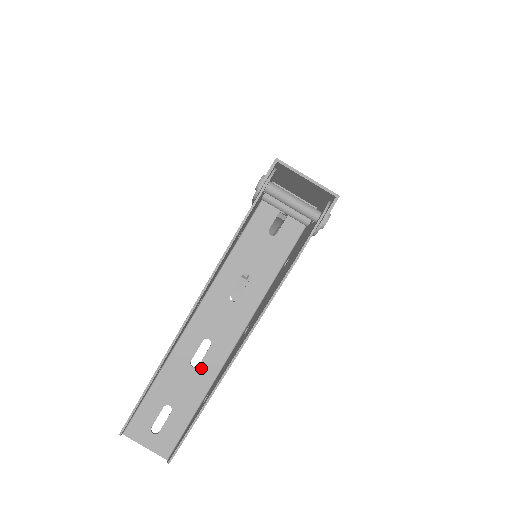
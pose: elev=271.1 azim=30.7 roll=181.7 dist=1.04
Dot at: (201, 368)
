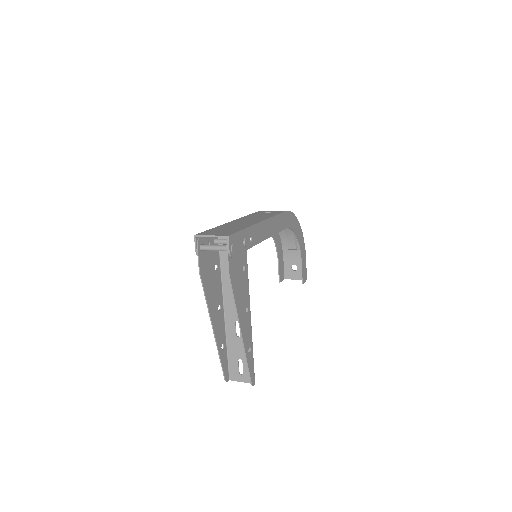
Dot at: occluded
